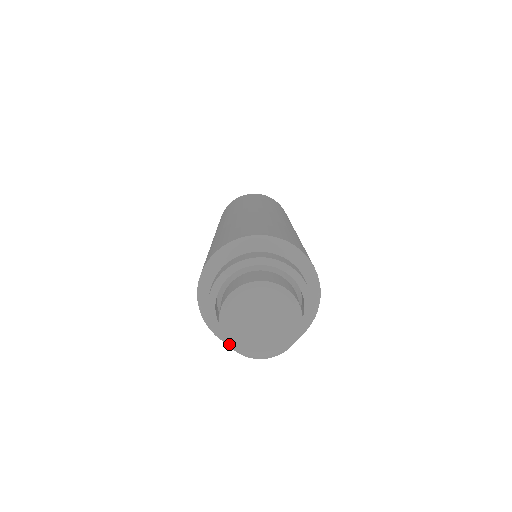
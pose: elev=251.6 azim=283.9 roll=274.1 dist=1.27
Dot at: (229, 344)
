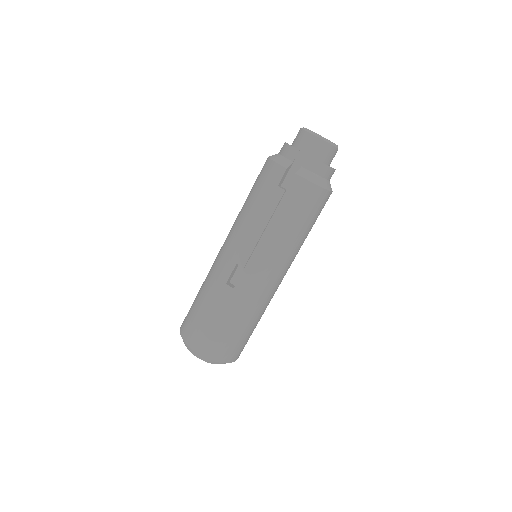
Dot at: (305, 129)
